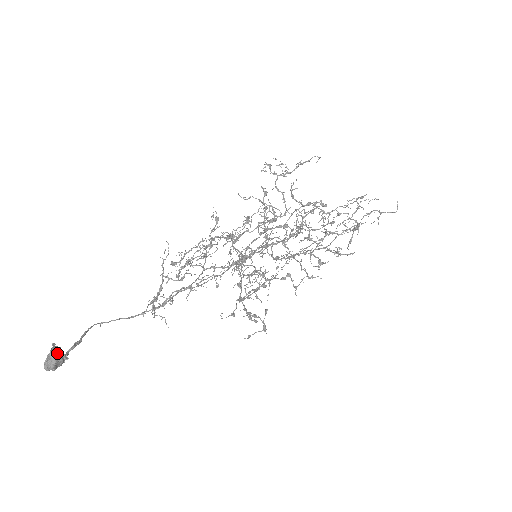
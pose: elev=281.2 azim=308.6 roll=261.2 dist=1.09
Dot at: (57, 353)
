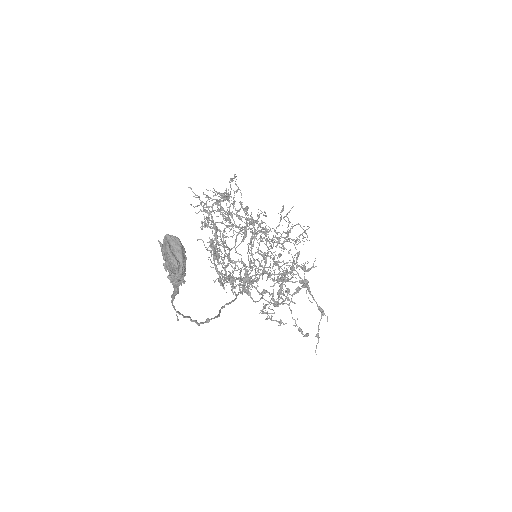
Dot at: (174, 237)
